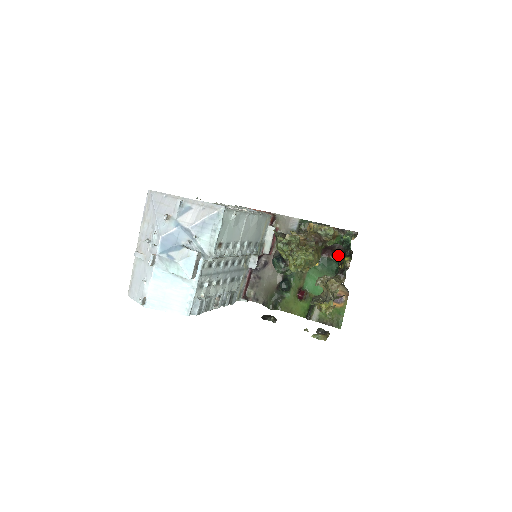
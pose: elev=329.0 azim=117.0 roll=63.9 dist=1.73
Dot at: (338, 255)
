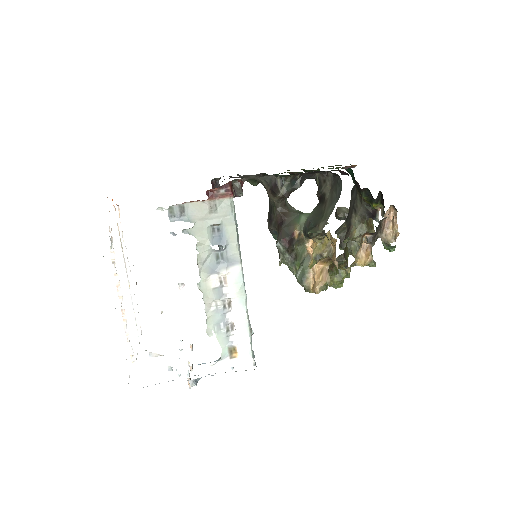
Dot at: occluded
